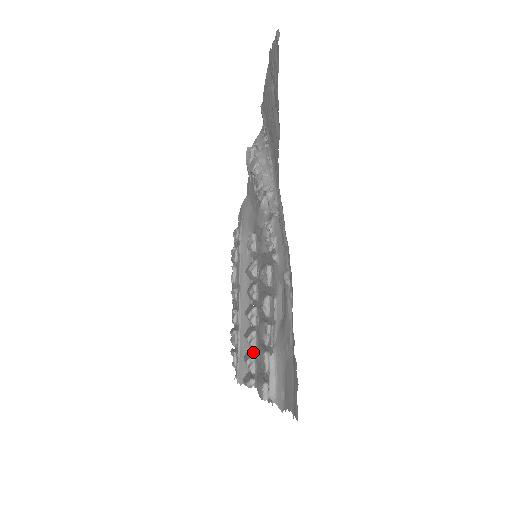
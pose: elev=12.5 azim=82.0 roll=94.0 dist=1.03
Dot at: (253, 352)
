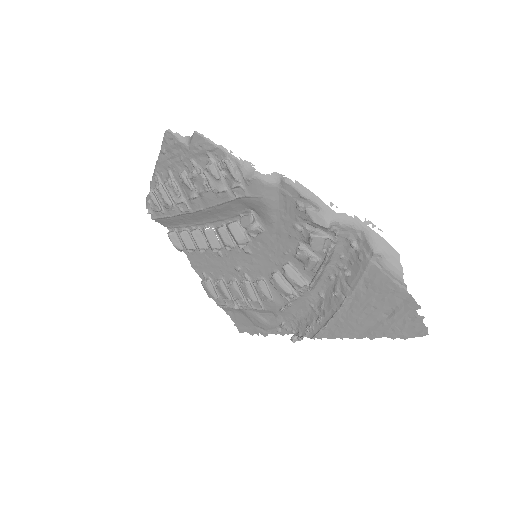
Dot at: (194, 242)
